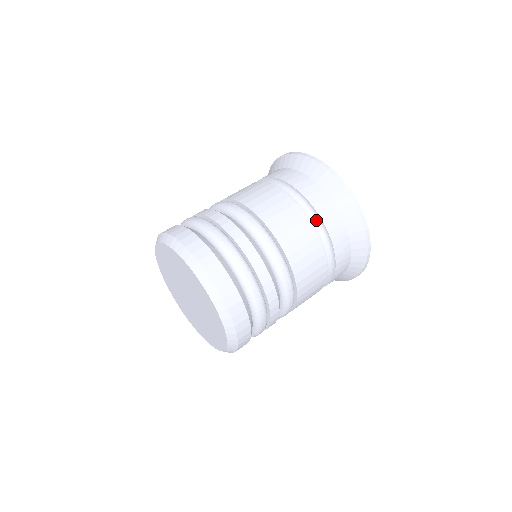
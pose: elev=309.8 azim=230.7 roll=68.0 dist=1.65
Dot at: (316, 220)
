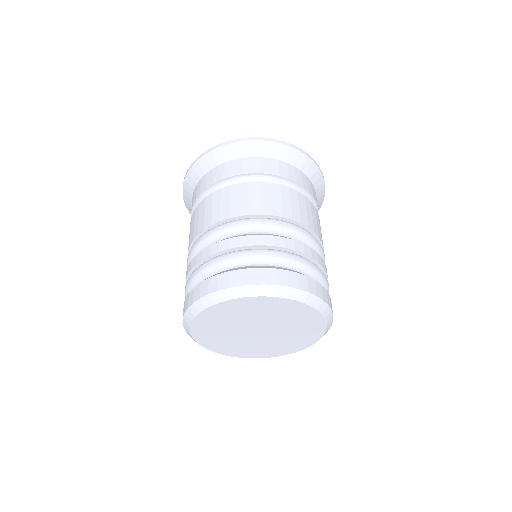
Dot at: (289, 186)
